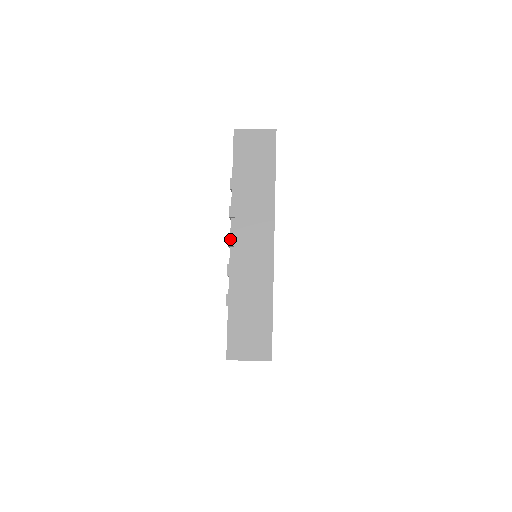
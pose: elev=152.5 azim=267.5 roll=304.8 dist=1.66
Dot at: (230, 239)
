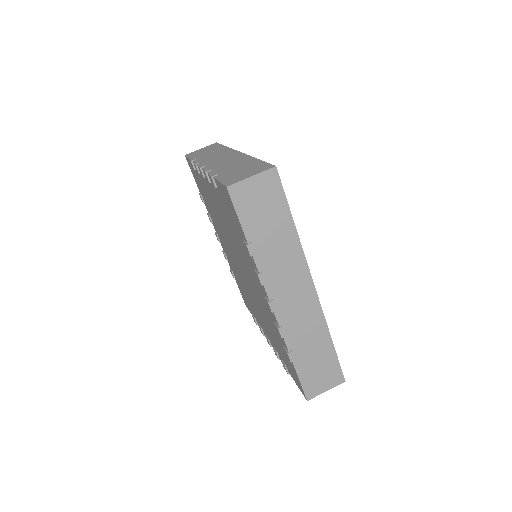
Dot at: (271, 306)
